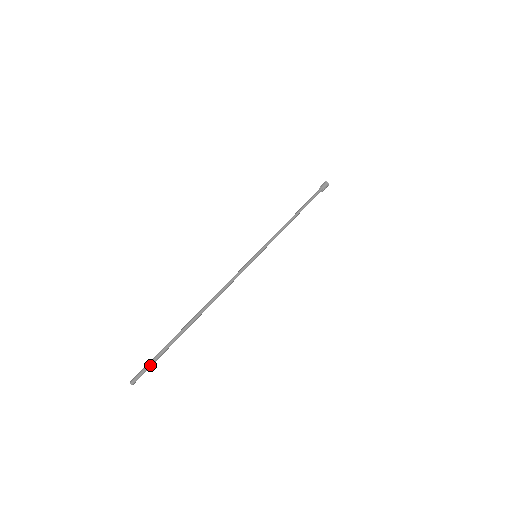
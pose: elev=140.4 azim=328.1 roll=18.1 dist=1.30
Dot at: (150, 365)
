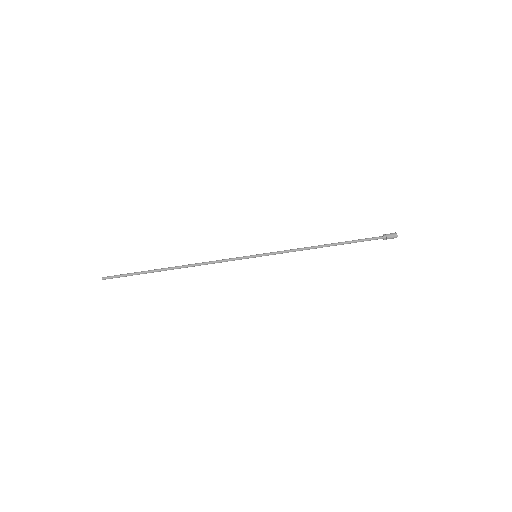
Dot at: (119, 277)
